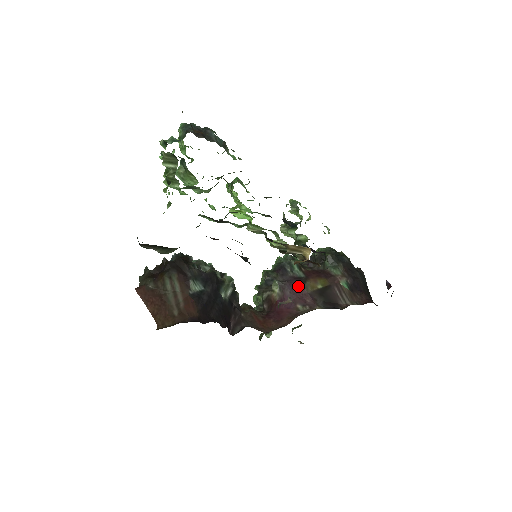
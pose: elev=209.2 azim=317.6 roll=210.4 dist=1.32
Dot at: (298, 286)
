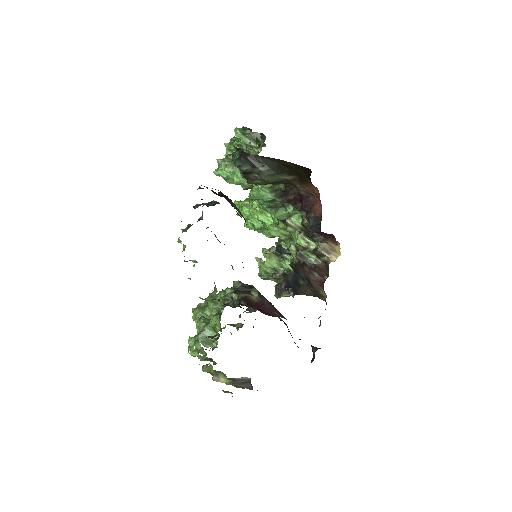
Dot at: (271, 303)
